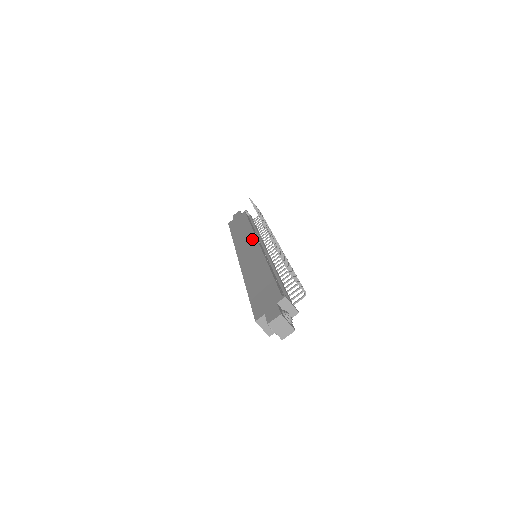
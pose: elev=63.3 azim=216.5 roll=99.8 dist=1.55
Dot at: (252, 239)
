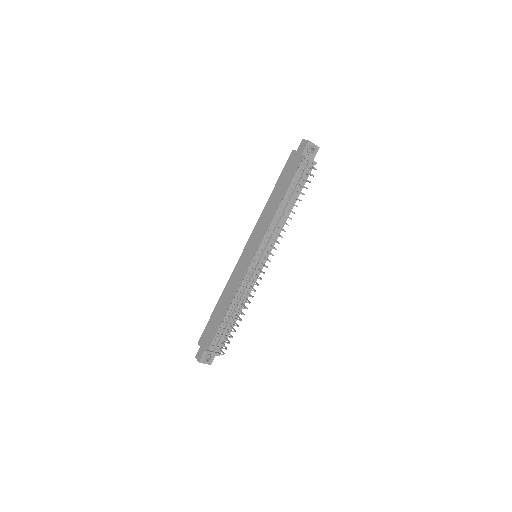
Dot at: (260, 238)
